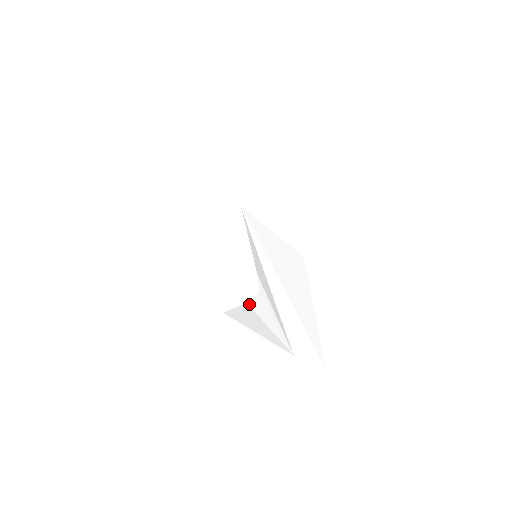
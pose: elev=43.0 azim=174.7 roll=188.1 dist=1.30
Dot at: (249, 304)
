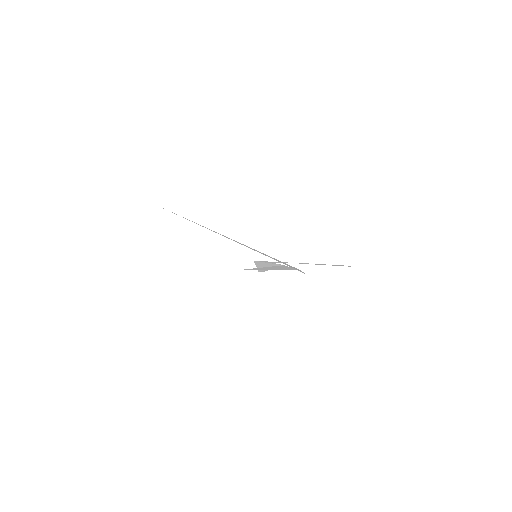
Dot at: occluded
